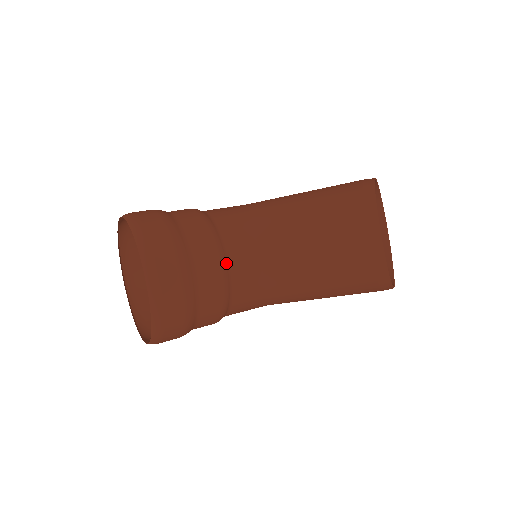
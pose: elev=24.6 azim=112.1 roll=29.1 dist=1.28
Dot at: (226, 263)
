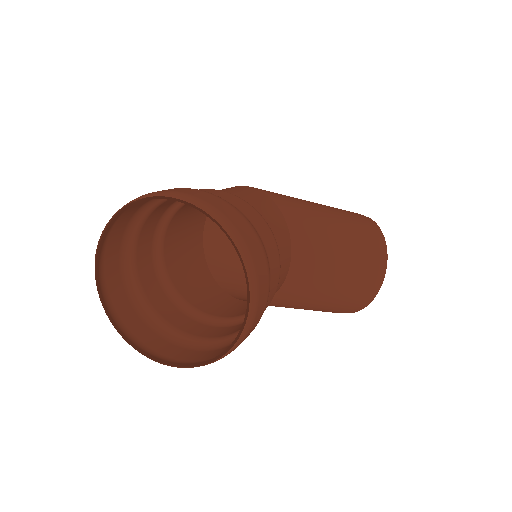
Dot at: occluded
